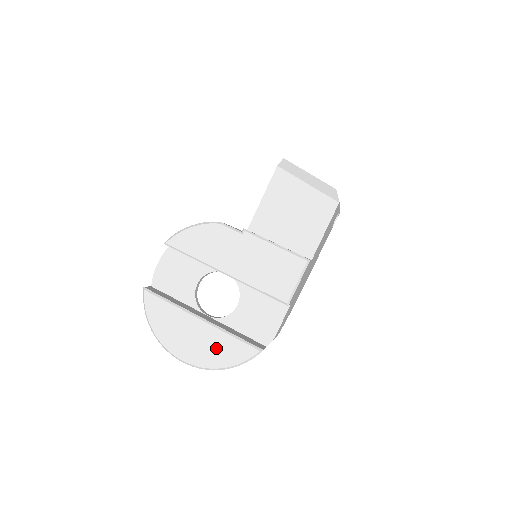
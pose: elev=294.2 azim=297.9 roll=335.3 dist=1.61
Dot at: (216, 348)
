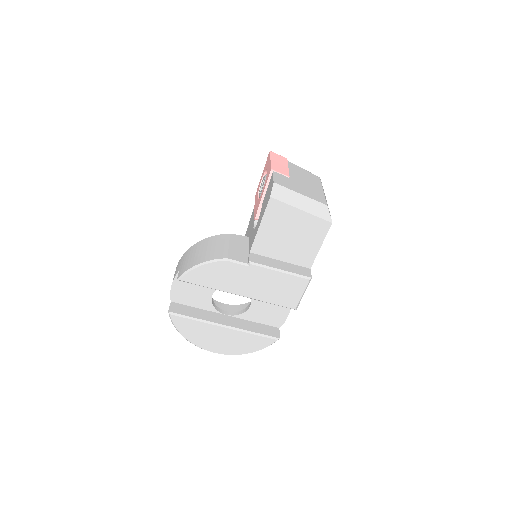
Dot at: (242, 343)
